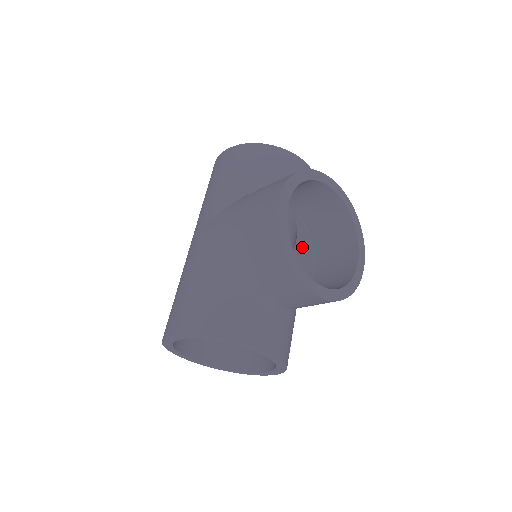
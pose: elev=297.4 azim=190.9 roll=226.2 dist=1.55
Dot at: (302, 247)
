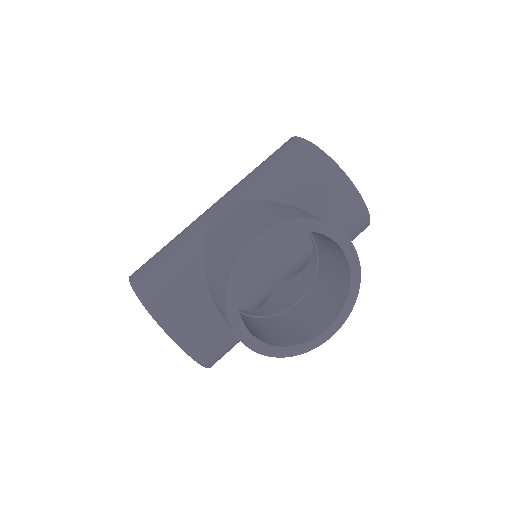
Dot at: (307, 274)
